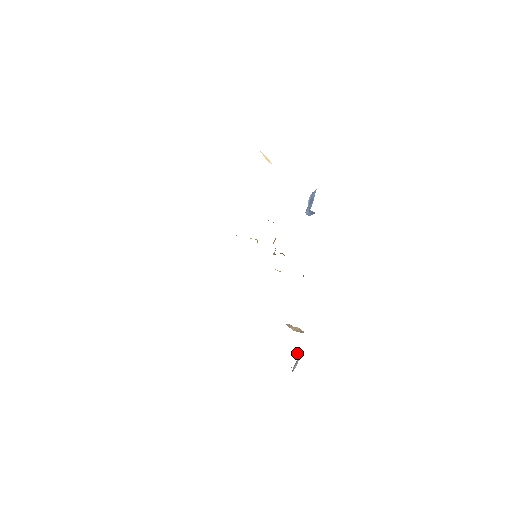
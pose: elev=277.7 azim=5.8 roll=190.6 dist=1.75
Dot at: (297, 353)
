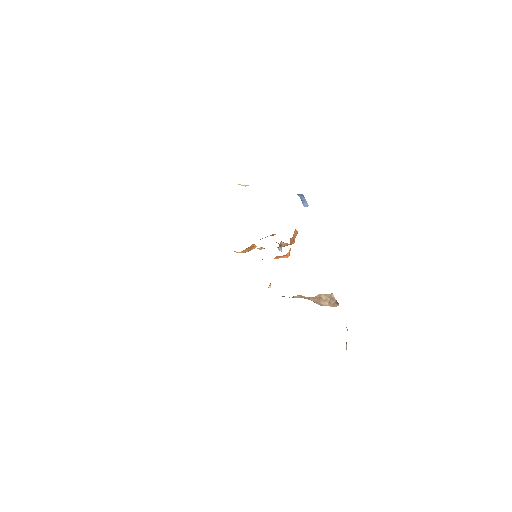
Dot at: occluded
